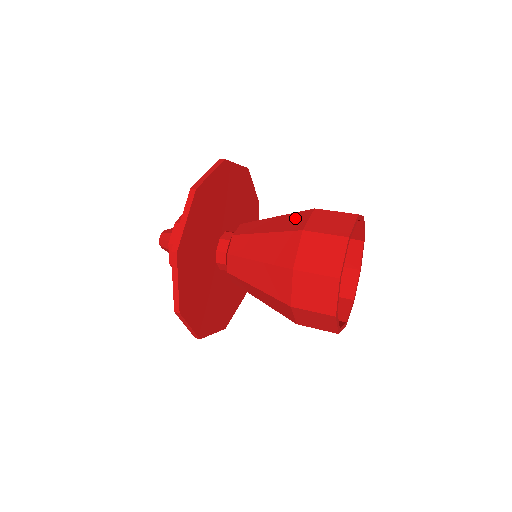
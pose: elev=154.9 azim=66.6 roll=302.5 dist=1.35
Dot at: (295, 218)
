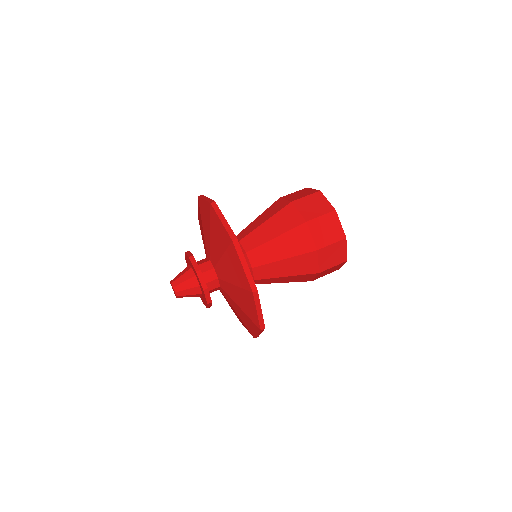
Dot at: (305, 262)
